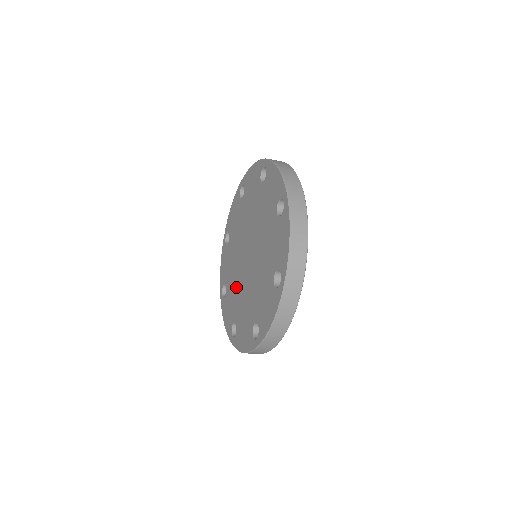
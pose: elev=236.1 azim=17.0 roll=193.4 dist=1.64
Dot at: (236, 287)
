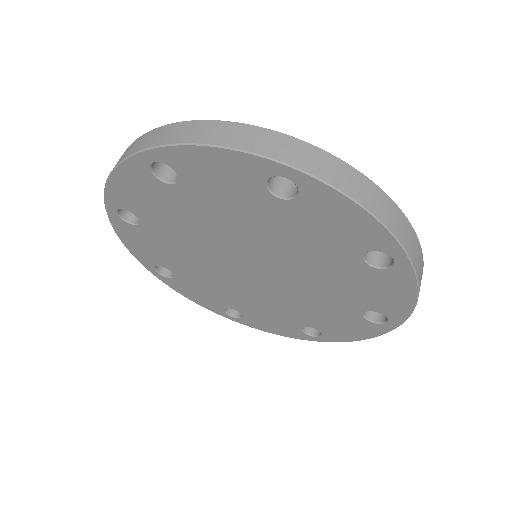
Dot at: (218, 284)
